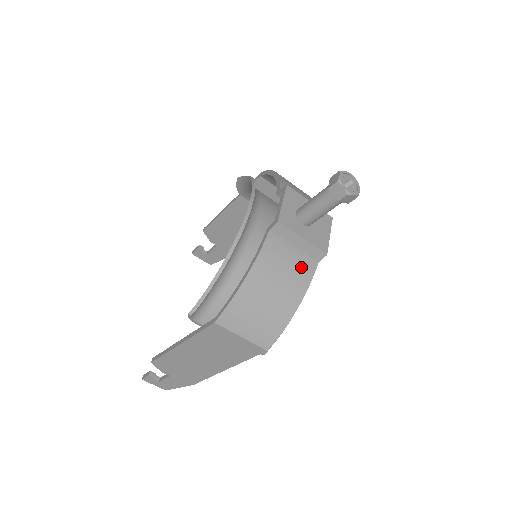
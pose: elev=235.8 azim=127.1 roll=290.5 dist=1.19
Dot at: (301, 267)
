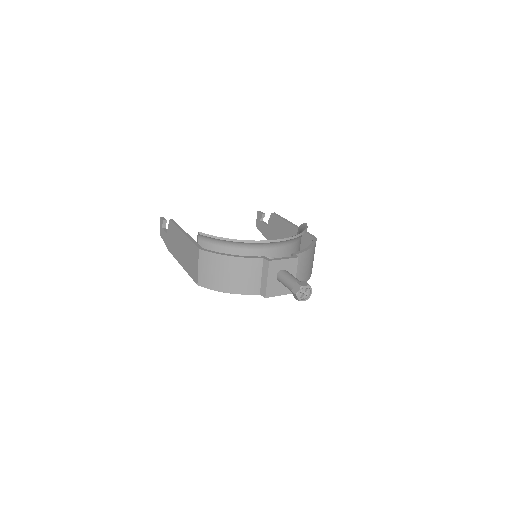
Dot at: (251, 285)
